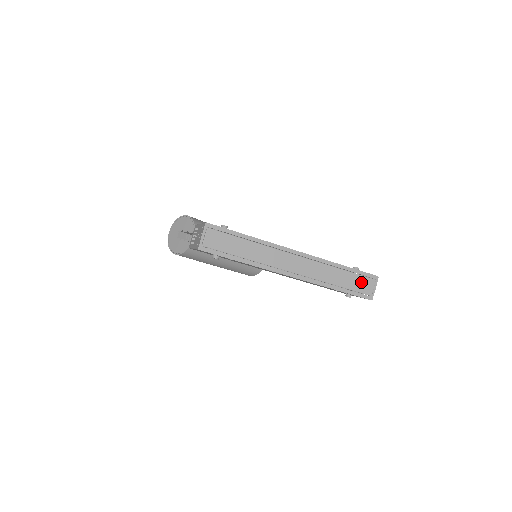
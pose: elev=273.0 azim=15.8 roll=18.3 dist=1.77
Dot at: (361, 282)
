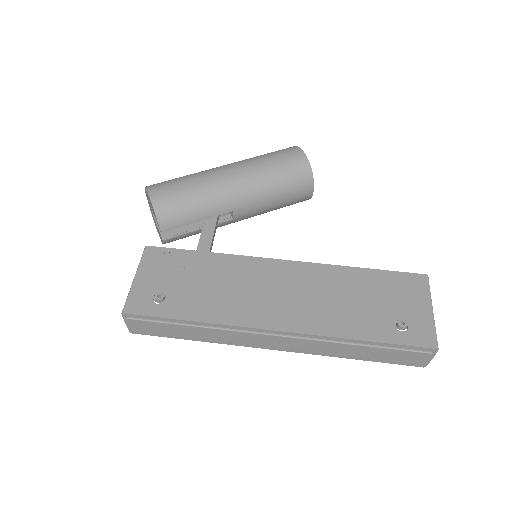
Dot at: (401, 355)
